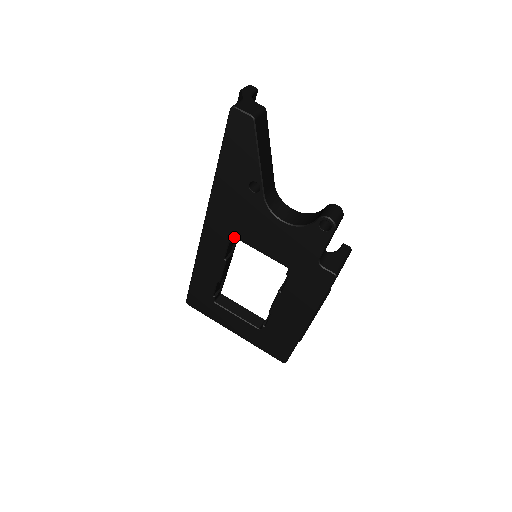
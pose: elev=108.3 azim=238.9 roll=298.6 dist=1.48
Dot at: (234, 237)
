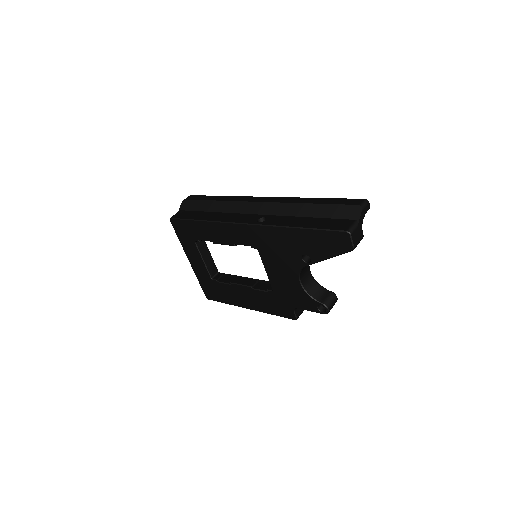
Dot at: (258, 250)
